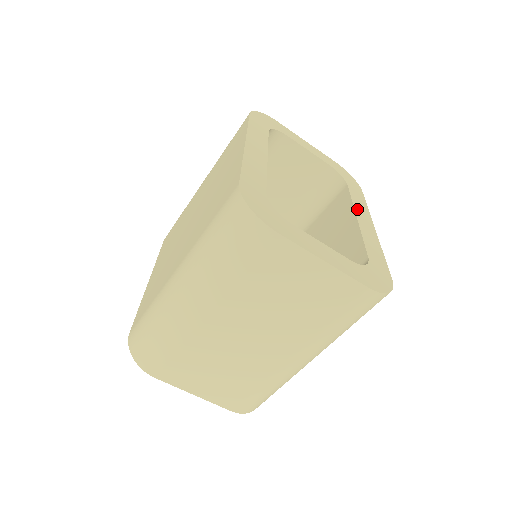
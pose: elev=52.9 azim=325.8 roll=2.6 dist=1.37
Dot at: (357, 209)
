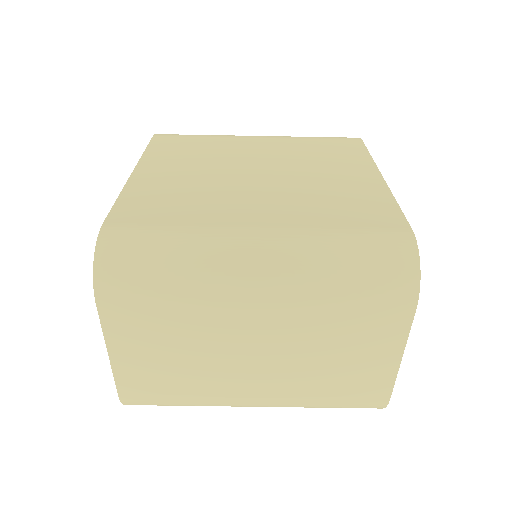
Dot at: occluded
